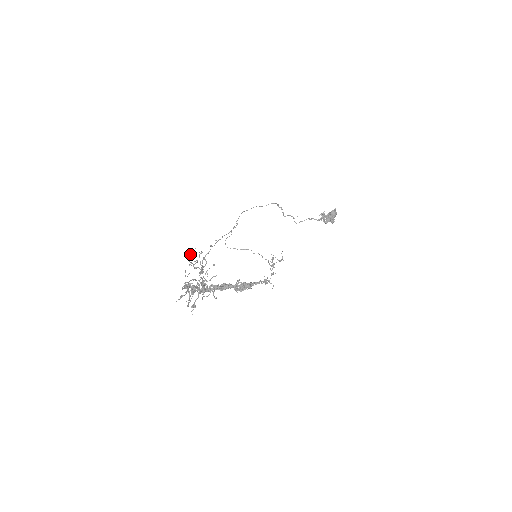
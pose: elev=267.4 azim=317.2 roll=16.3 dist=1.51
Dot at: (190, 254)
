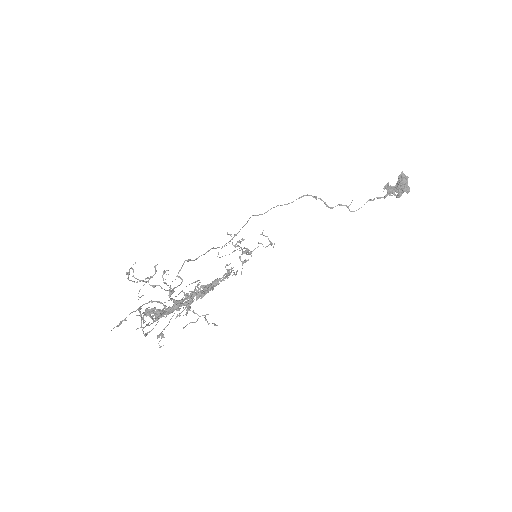
Dot at: (130, 268)
